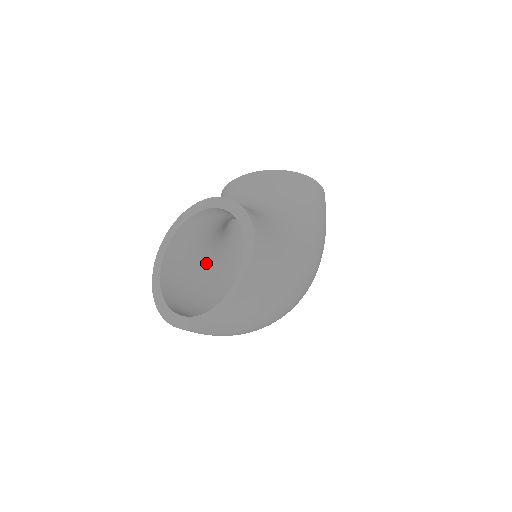
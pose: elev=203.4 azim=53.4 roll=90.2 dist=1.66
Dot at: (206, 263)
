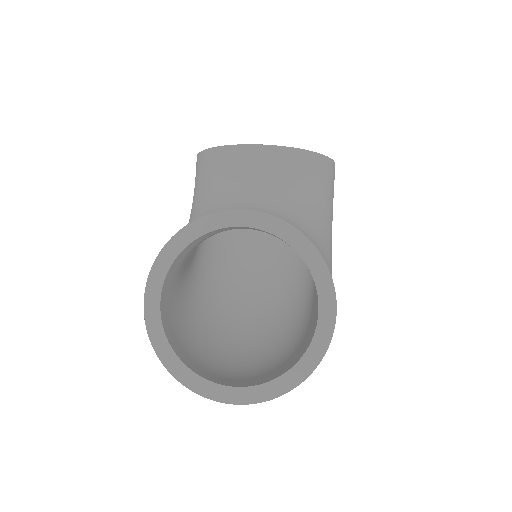
Dot at: (191, 257)
